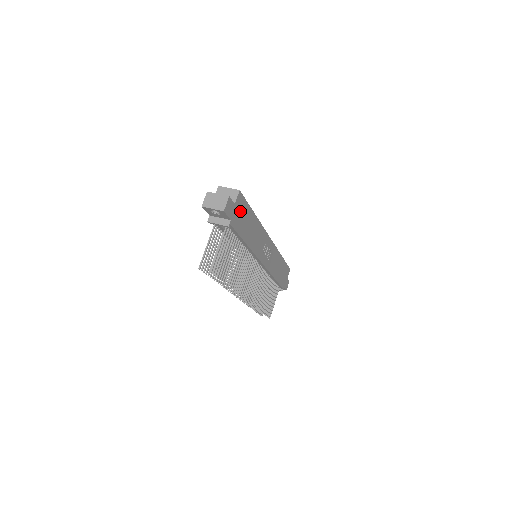
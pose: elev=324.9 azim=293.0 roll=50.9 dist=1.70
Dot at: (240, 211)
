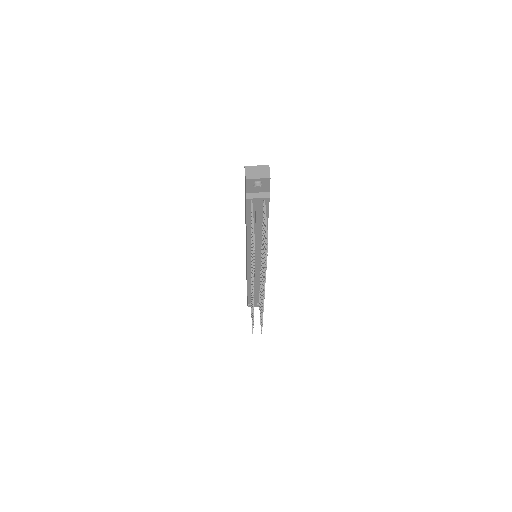
Dot at: occluded
